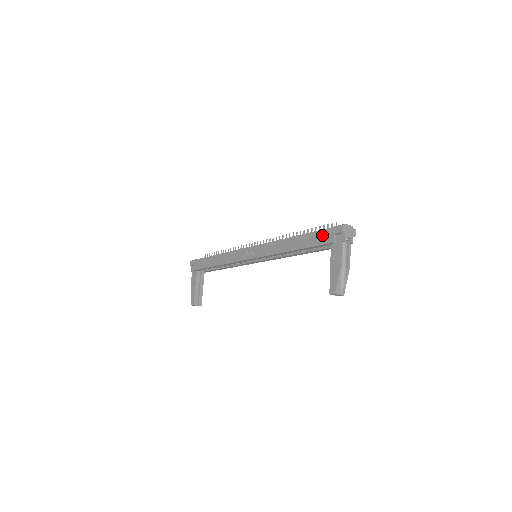
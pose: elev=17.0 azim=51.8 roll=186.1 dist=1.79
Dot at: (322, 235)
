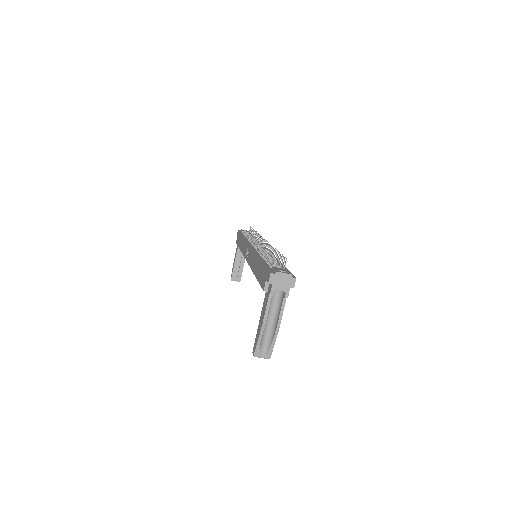
Dot at: (263, 273)
